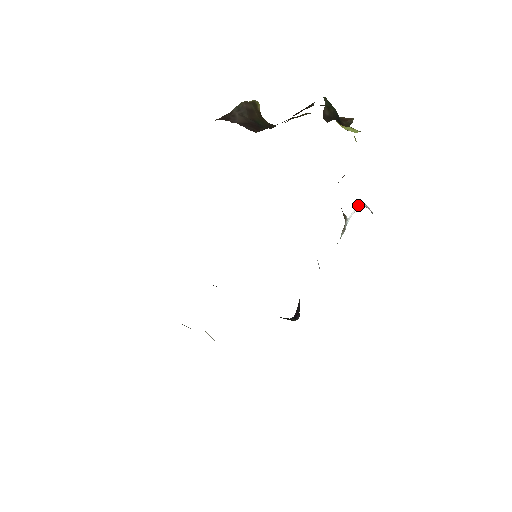
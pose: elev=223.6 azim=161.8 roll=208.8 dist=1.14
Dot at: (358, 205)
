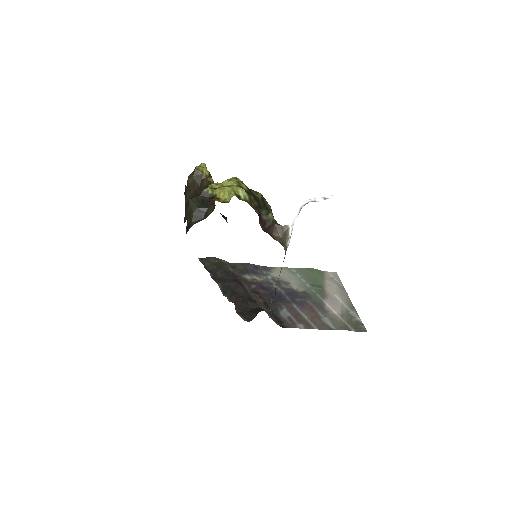
Dot at: (301, 207)
